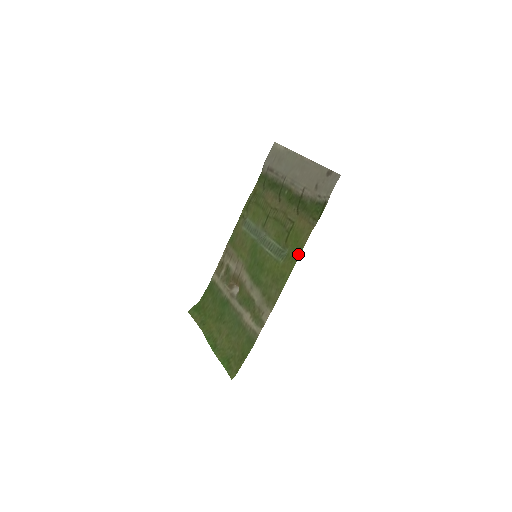
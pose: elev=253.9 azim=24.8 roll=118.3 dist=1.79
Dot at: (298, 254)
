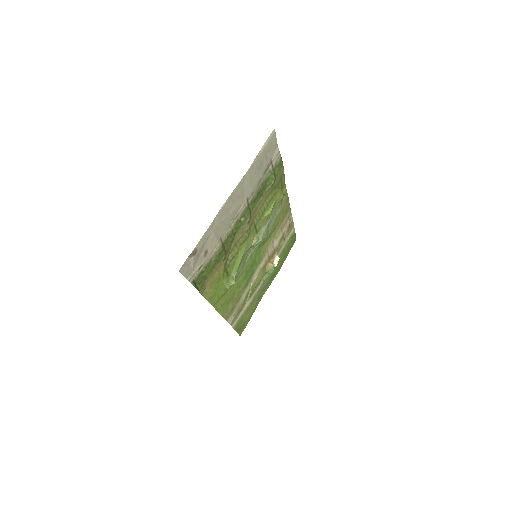
Dot at: (212, 301)
